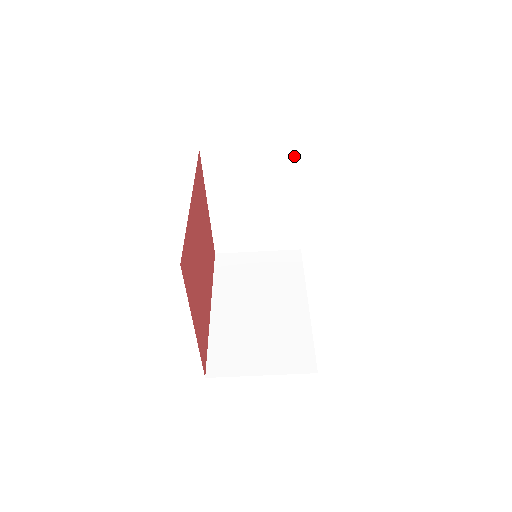
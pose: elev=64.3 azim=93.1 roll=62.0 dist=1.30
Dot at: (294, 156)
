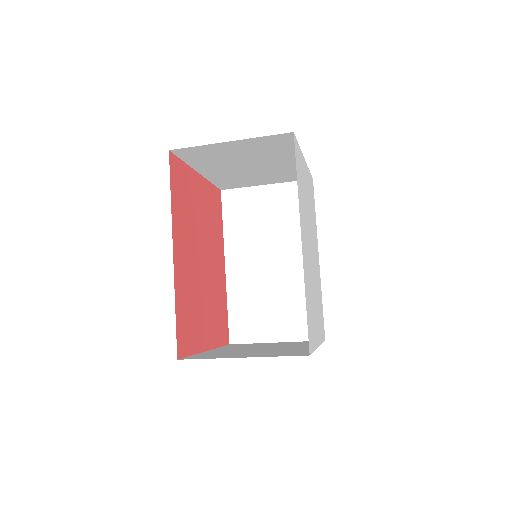
Dot at: (285, 139)
